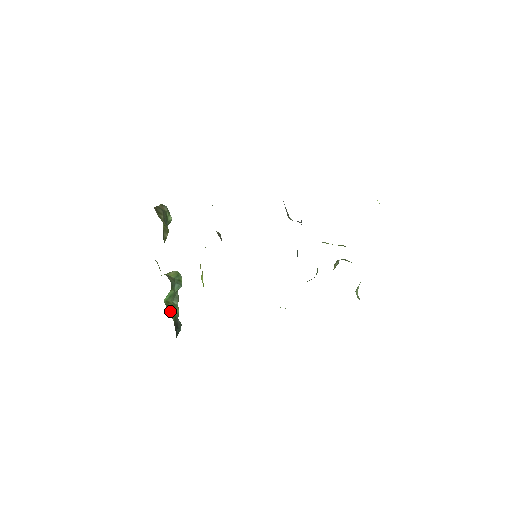
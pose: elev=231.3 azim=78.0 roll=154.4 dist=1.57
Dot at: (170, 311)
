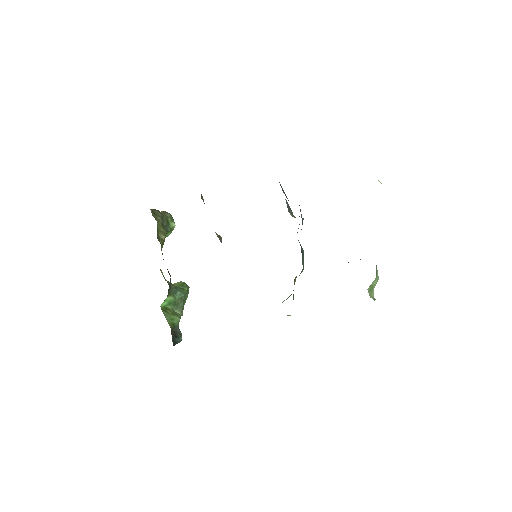
Dot at: (167, 317)
